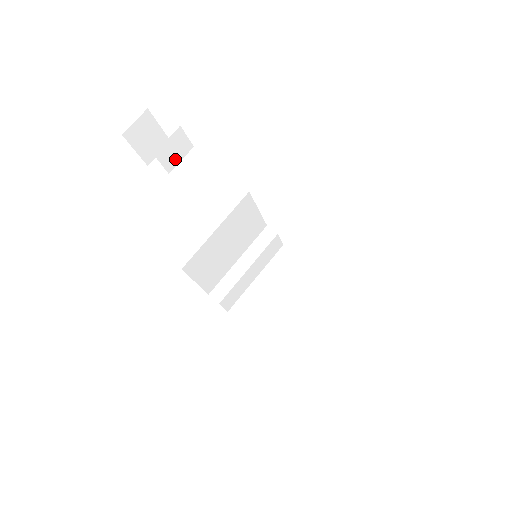
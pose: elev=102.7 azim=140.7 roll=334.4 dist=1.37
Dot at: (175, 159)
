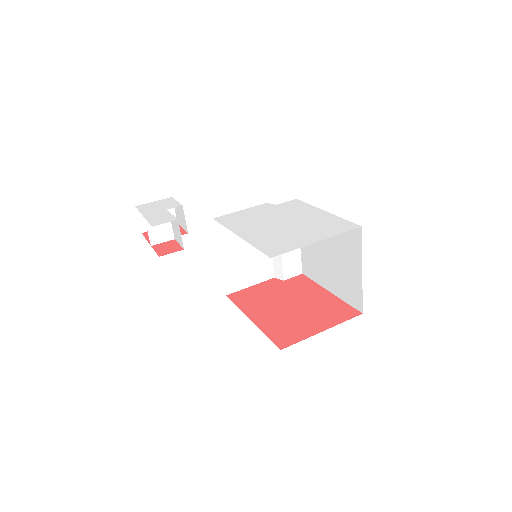
Dot at: (167, 230)
